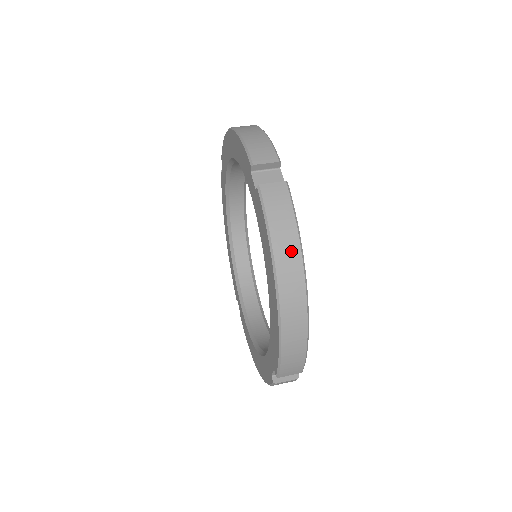
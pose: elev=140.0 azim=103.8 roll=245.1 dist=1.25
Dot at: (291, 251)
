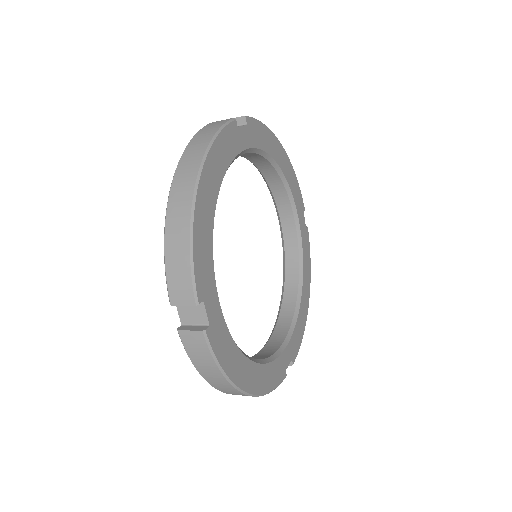
Dot at: (200, 147)
